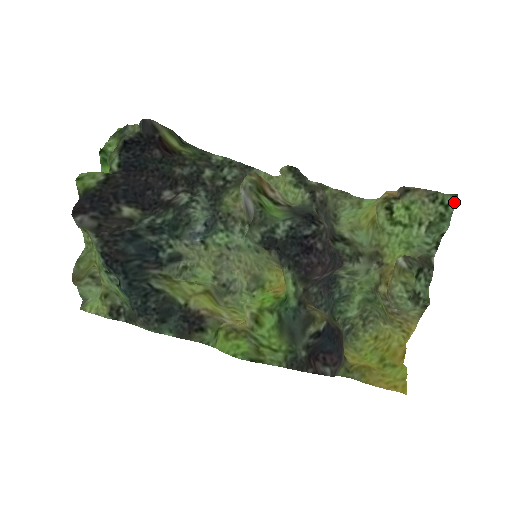
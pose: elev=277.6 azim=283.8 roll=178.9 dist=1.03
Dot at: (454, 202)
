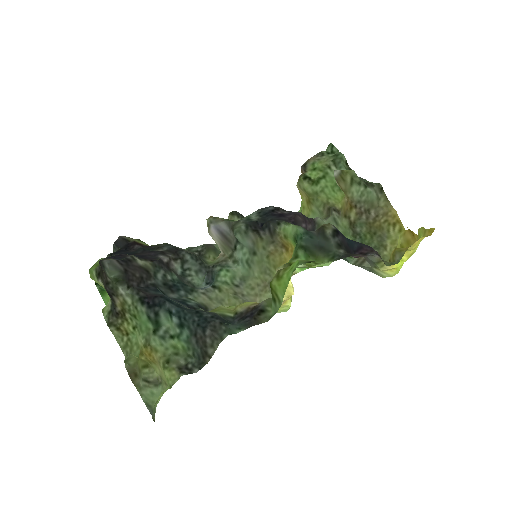
Dot at: (332, 146)
